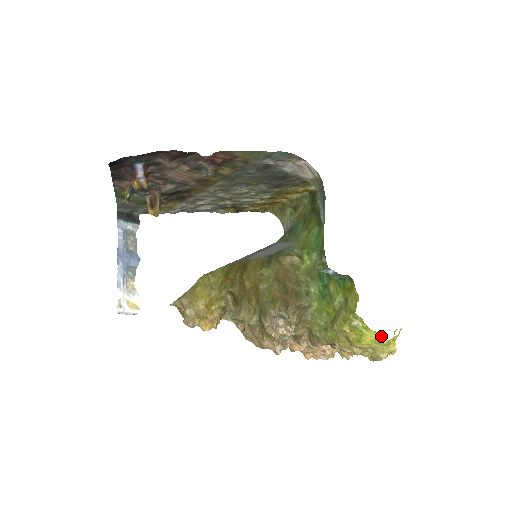
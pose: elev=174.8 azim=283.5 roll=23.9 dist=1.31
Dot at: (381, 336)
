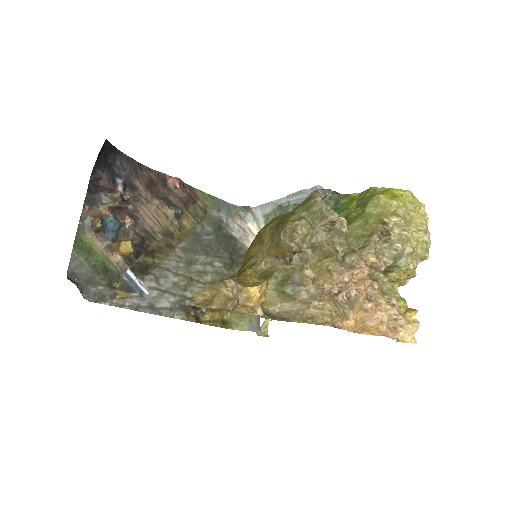
Dot at: (403, 190)
